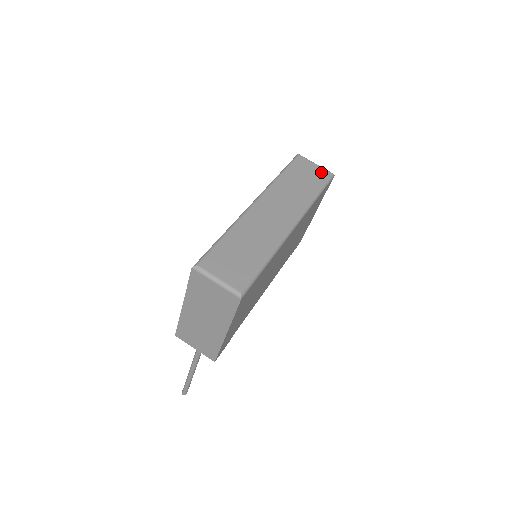
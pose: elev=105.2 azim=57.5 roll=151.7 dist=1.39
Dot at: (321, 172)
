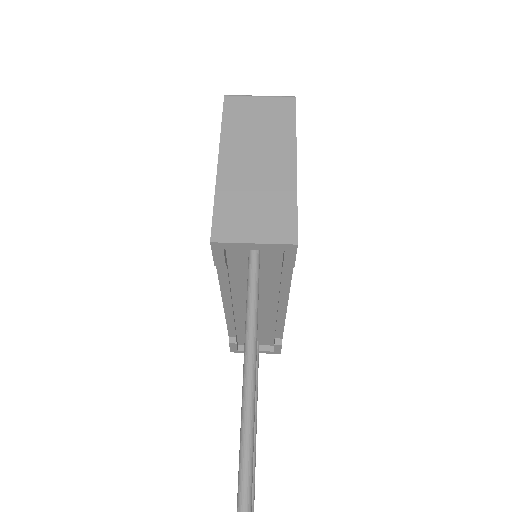
Dot at: occluded
